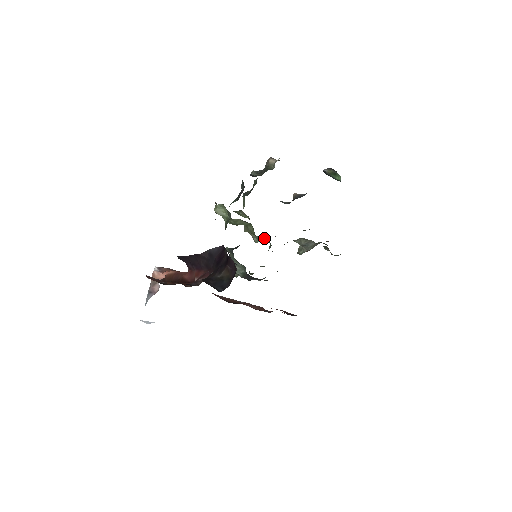
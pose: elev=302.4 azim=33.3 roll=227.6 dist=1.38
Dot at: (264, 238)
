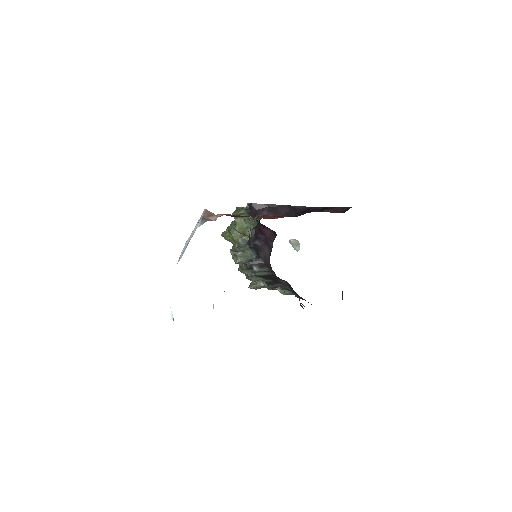
Dot at: occluded
